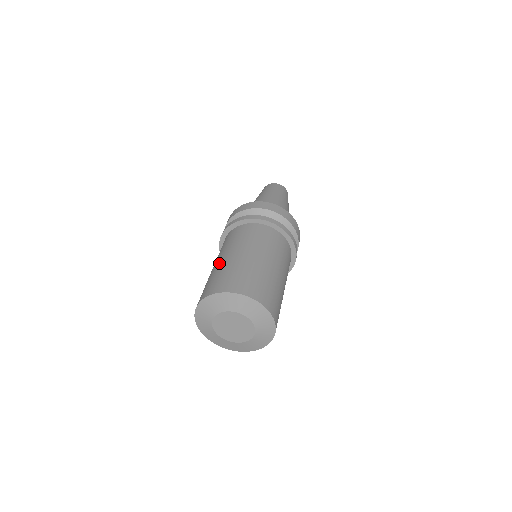
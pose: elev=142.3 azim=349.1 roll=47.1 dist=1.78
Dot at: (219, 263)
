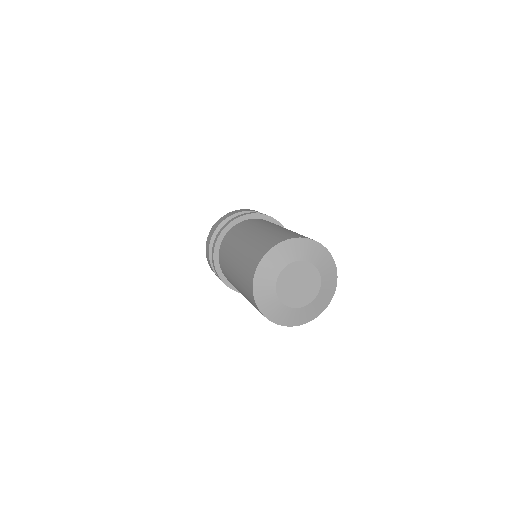
Dot at: (276, 227)
